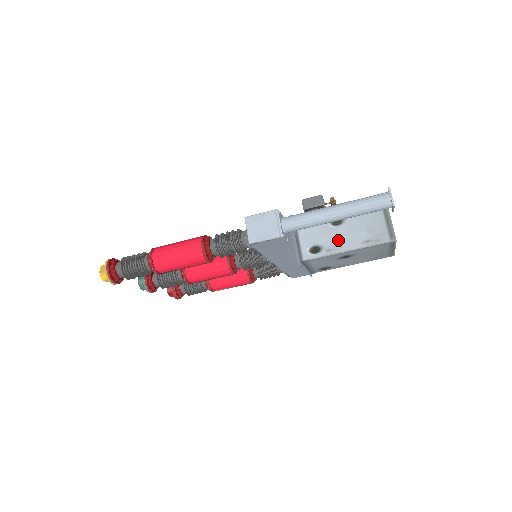
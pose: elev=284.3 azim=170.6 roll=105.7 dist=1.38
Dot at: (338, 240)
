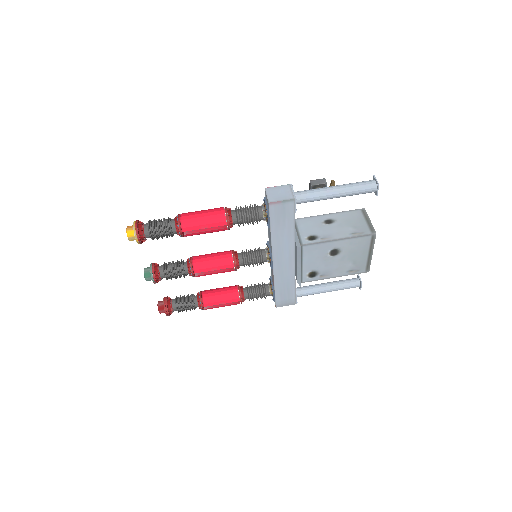
Dot at: (330, 232)
